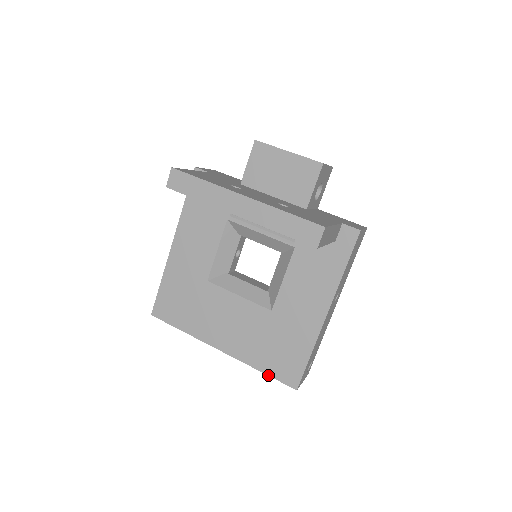
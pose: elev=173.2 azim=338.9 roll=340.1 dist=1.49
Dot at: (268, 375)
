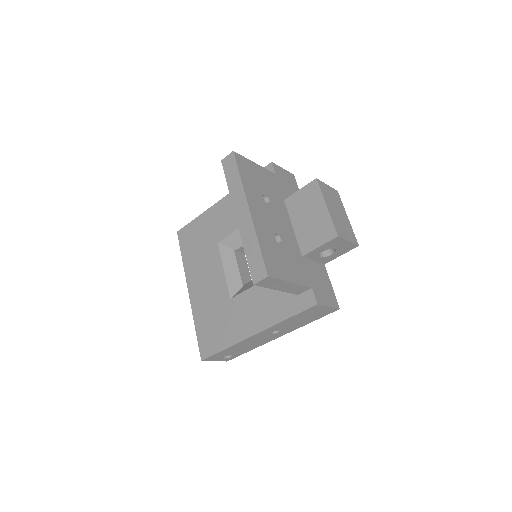
Dot at: (197, 335)
